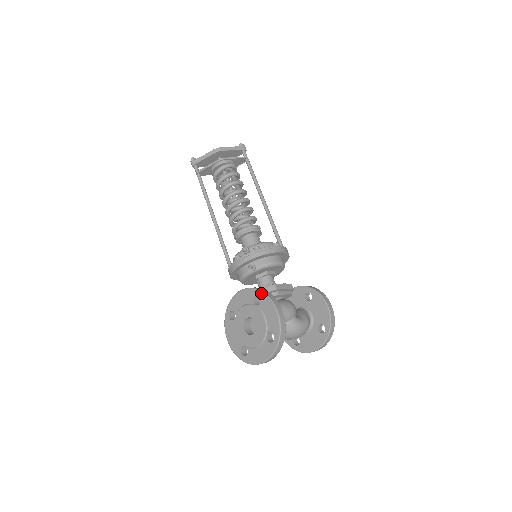
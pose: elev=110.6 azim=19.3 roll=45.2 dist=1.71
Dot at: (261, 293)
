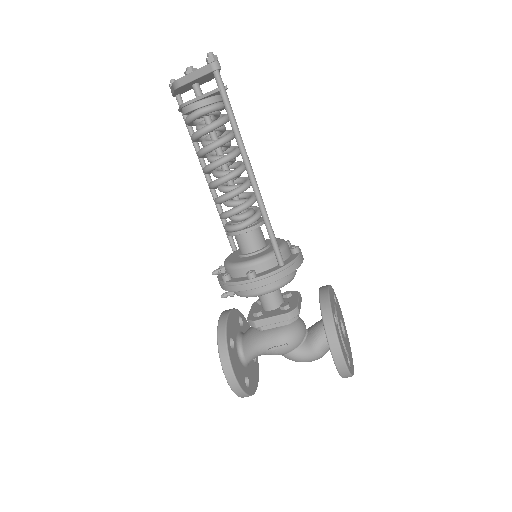
Dot at: (218, 347)
